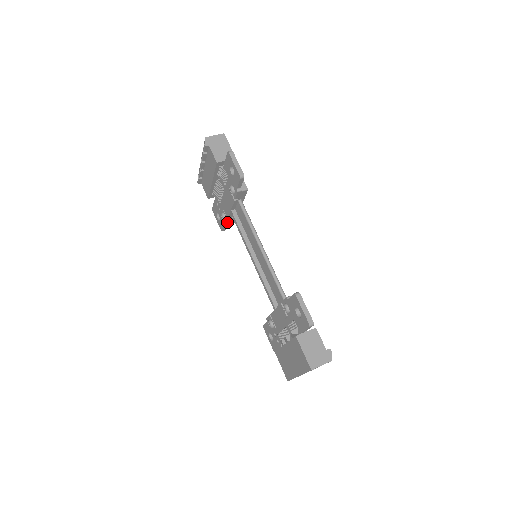
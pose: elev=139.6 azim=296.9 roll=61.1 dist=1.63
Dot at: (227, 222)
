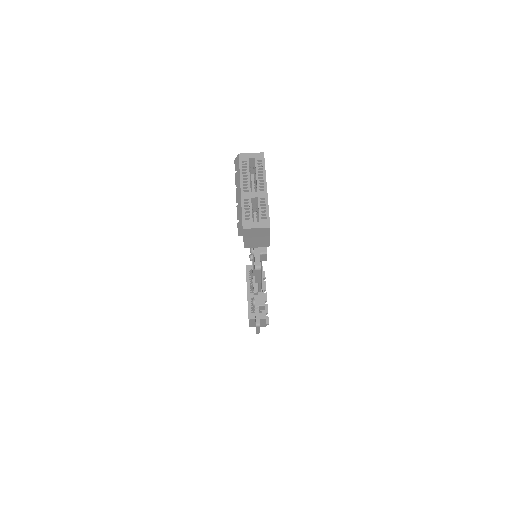
Dot at: occluded
